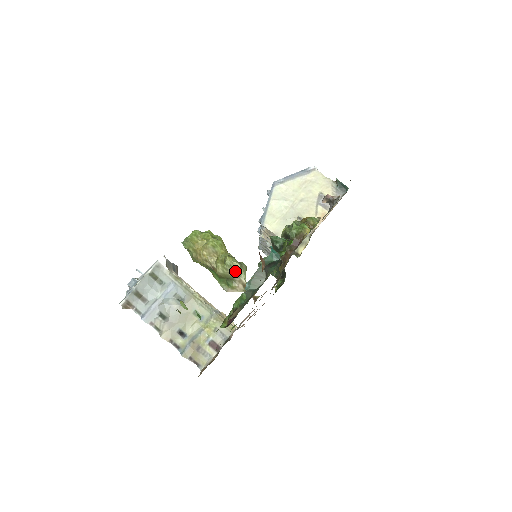
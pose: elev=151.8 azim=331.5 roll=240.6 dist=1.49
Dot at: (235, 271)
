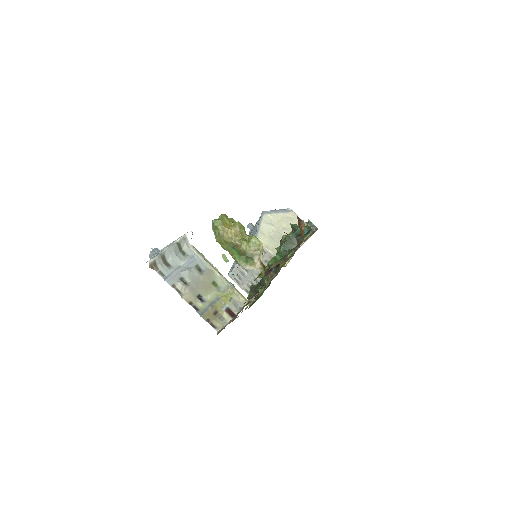
Dot at: (257, 249)
